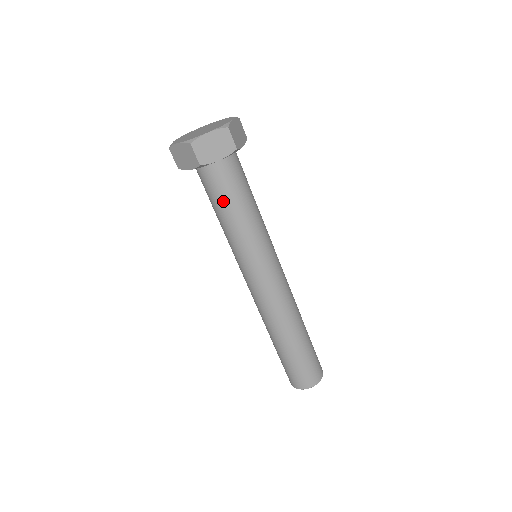
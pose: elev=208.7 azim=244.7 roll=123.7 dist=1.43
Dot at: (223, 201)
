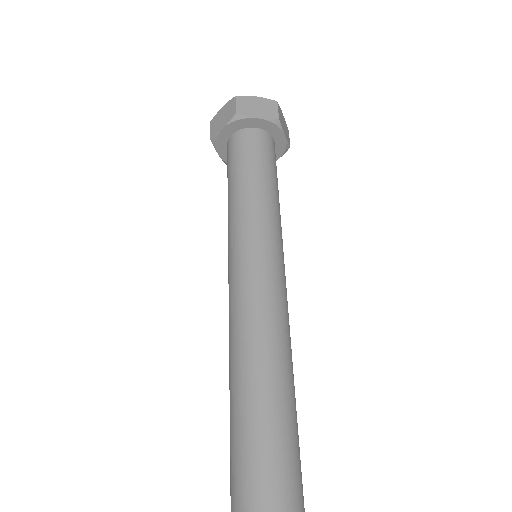
Dot at: (228, 178)
